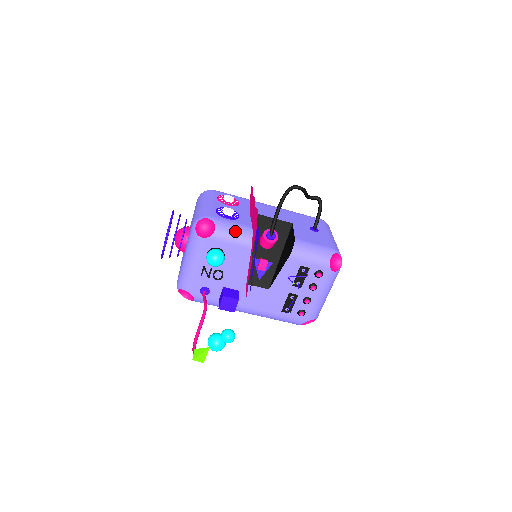
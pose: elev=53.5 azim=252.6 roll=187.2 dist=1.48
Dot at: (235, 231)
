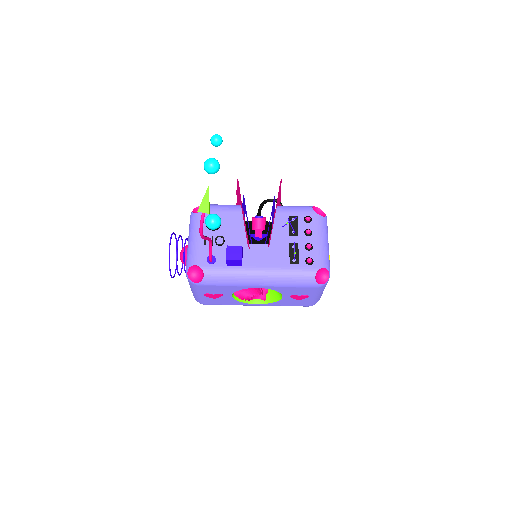
Dot at: (225, 205)
